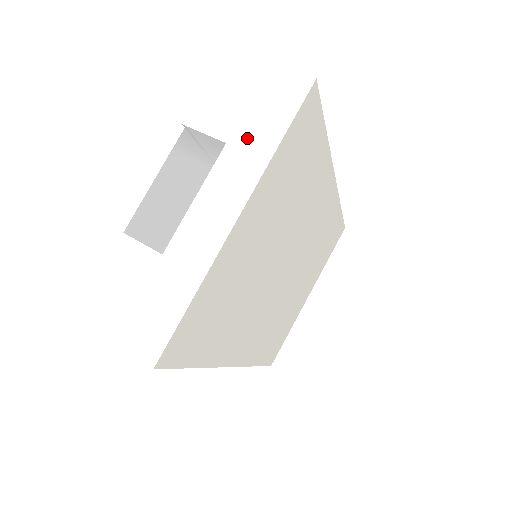
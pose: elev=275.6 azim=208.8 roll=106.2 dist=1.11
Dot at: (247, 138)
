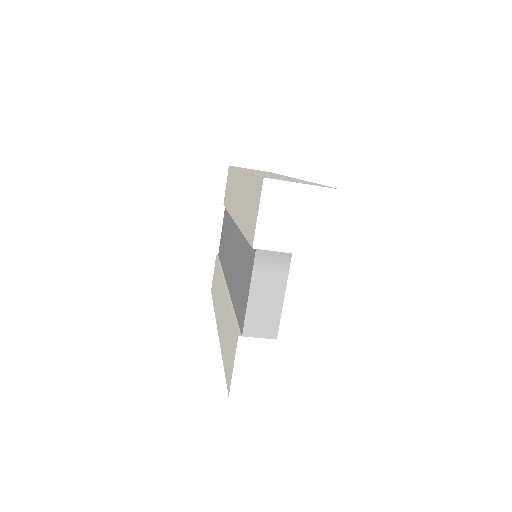
Dot at: (306, 246)
